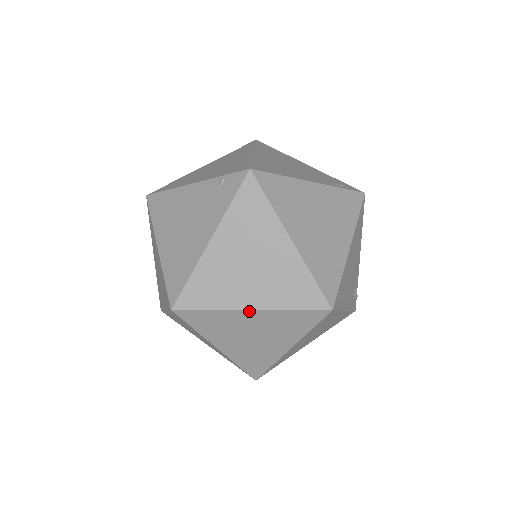
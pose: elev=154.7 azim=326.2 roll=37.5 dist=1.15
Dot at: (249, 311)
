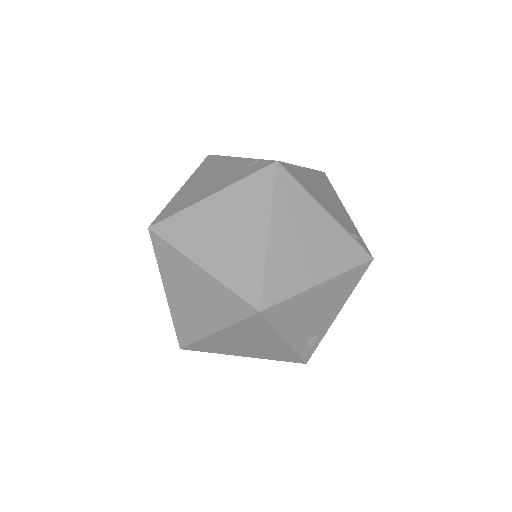
Dot at: (199, 267)
